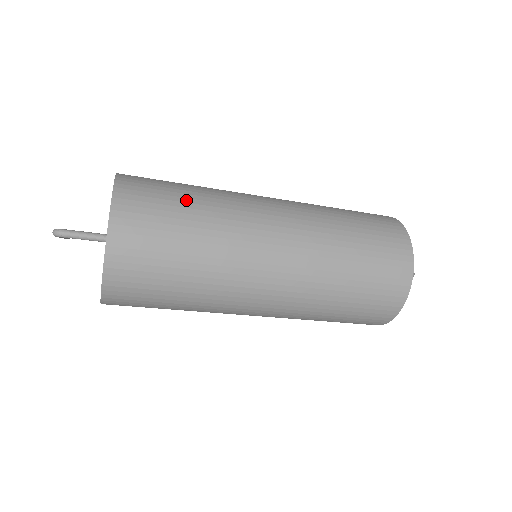
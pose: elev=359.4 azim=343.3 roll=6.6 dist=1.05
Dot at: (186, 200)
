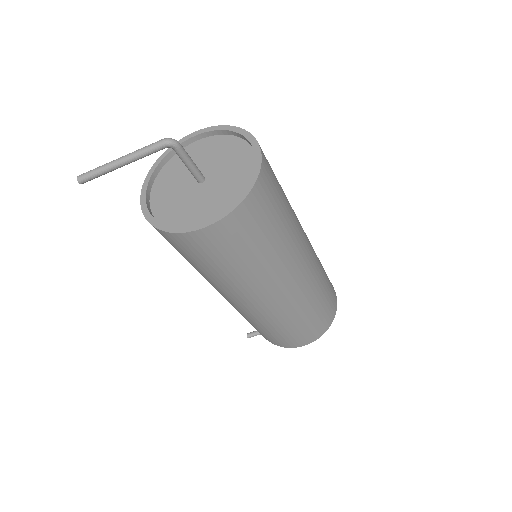
Dot at: occluded
